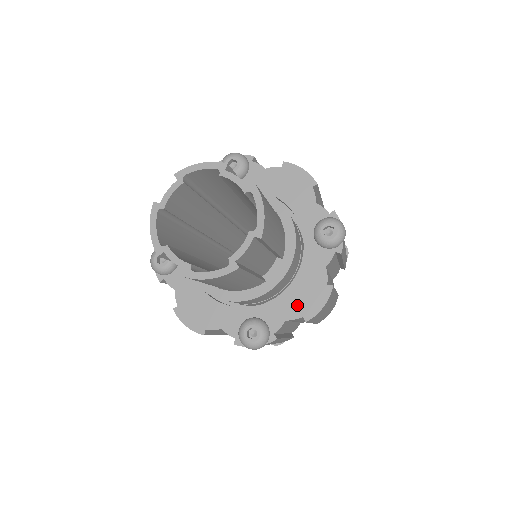
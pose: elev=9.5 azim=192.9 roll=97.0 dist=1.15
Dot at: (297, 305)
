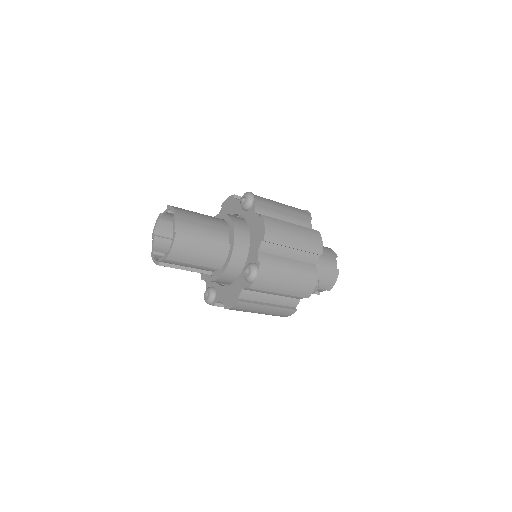
Dot at: (226, 297)
